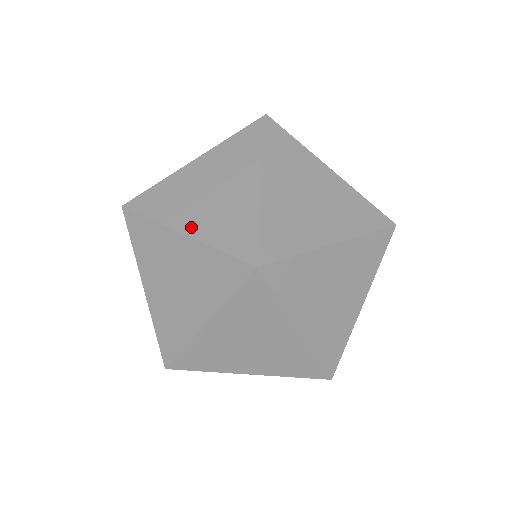
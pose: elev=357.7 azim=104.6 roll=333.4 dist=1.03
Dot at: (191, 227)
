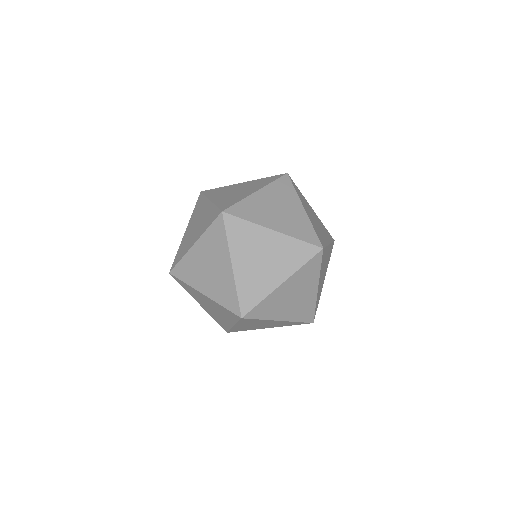
Dot at: occluded
